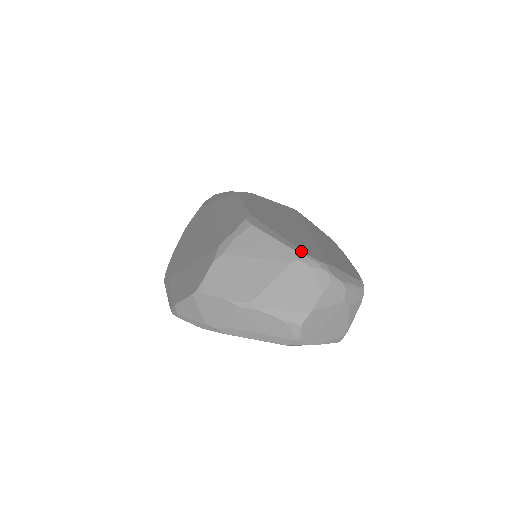
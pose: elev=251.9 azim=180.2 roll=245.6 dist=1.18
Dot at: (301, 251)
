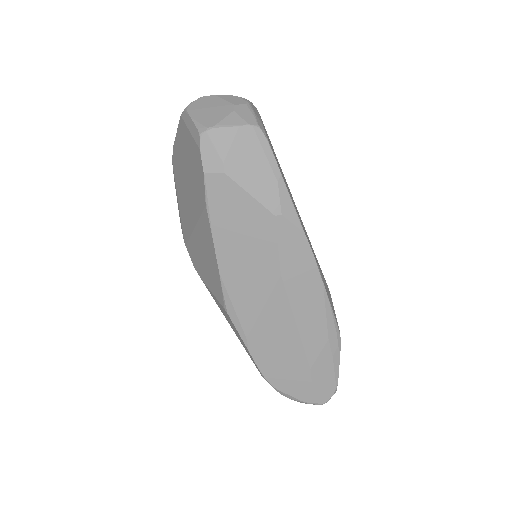
Dot at: occluded
